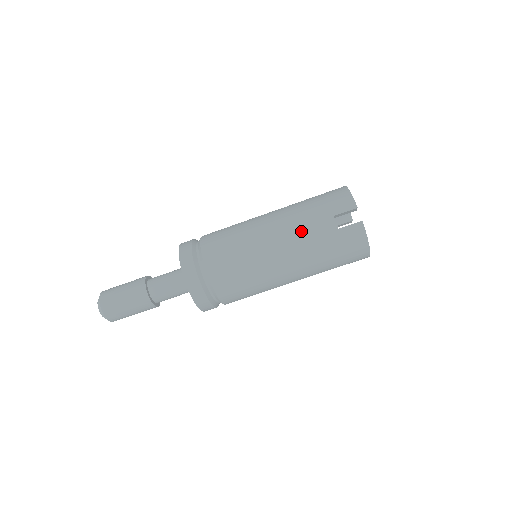
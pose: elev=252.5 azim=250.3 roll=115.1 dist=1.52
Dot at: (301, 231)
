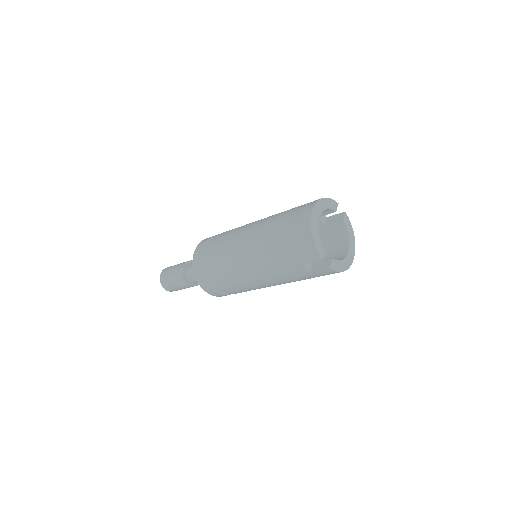
Dot at: (279, 273)
